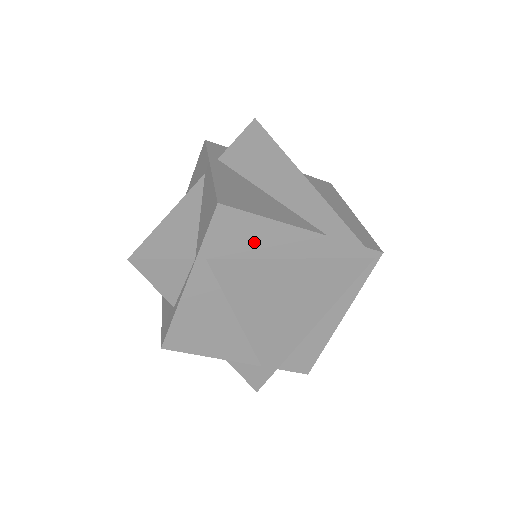
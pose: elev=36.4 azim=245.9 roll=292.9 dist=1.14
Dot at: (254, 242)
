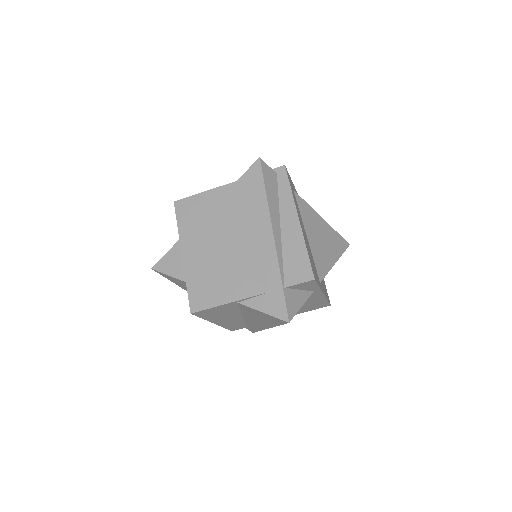
Dot at: (204, 209)
